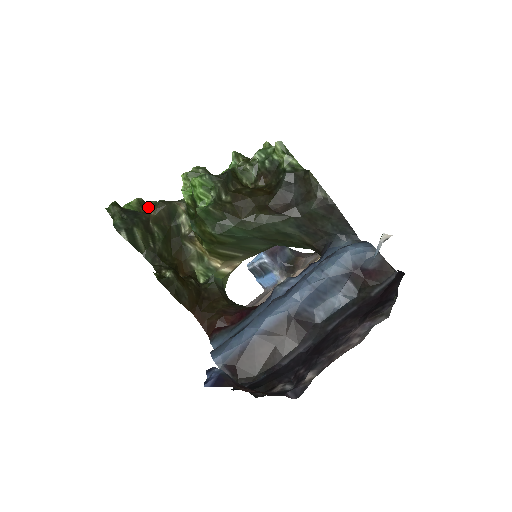
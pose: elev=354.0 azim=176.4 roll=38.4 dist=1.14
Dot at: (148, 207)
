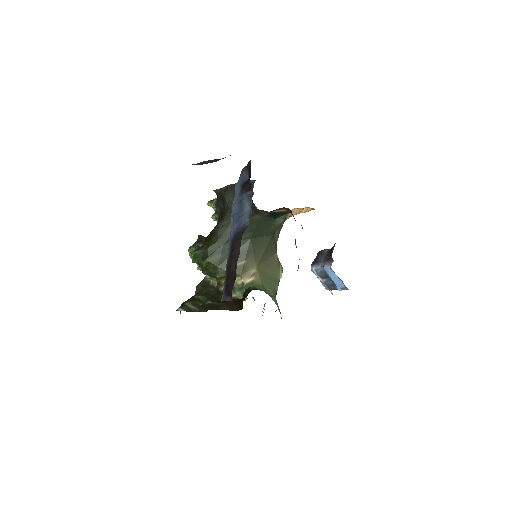
Dot at: occluded
